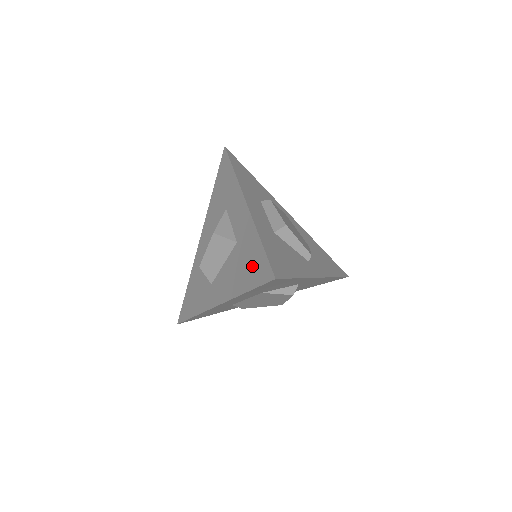
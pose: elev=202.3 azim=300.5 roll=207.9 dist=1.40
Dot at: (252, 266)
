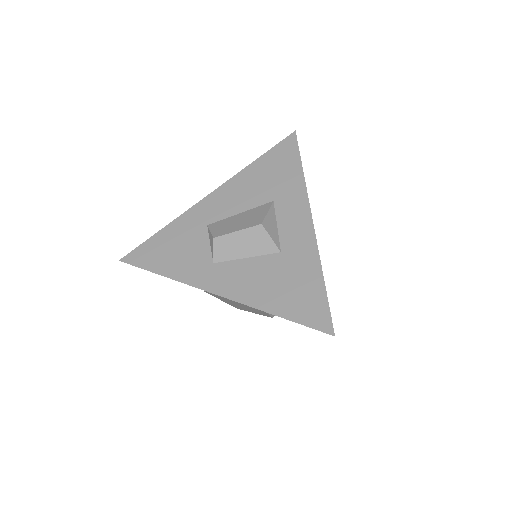
Dot at: (300, 297)
